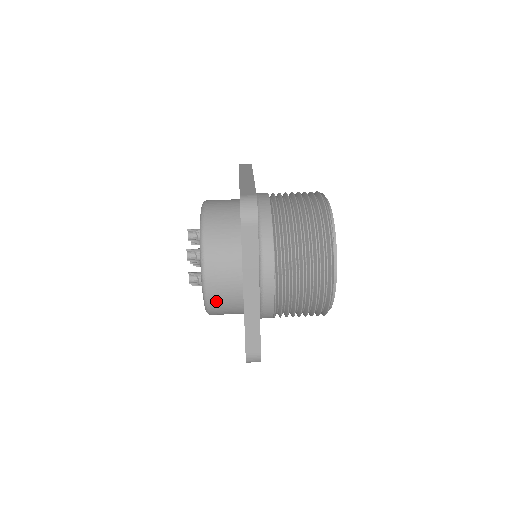
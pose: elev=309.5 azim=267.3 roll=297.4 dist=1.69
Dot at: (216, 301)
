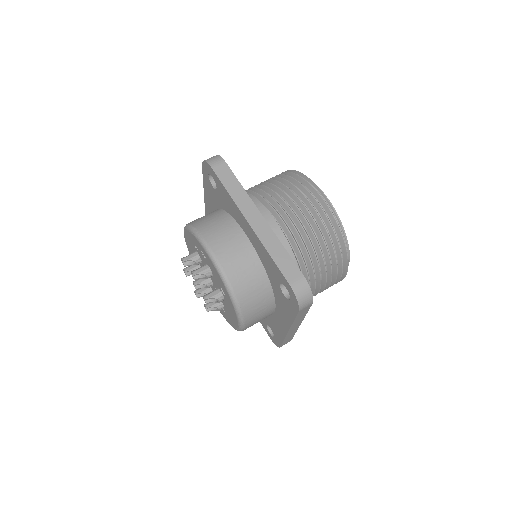
Dot at: occluded
